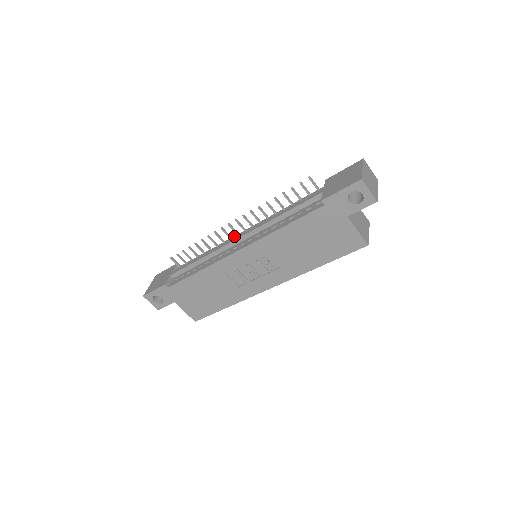
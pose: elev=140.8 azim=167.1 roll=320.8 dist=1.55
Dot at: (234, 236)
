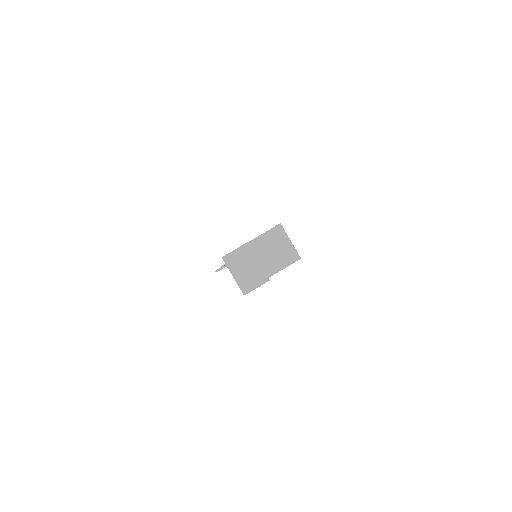
Dot at: occluded
